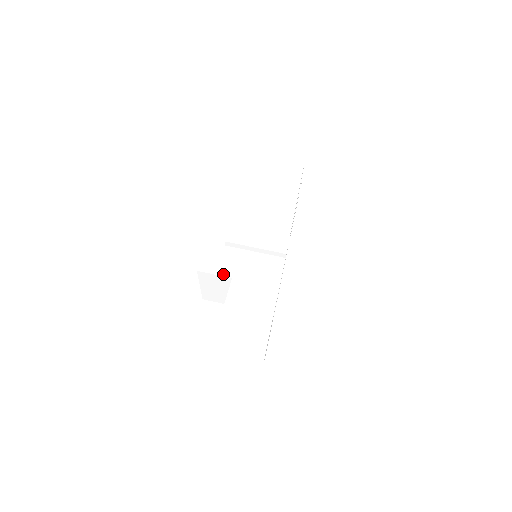
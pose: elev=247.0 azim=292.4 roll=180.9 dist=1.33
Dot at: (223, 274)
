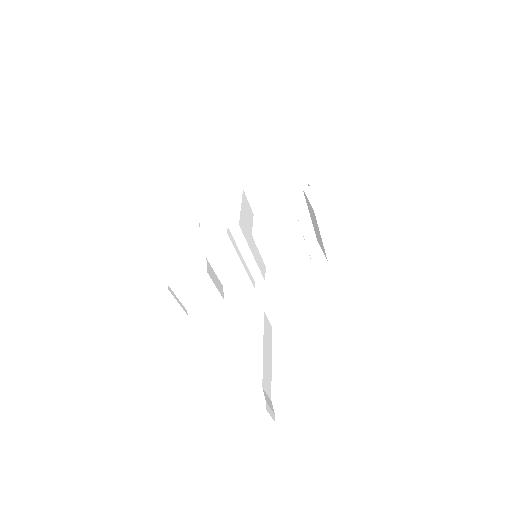
Dot at: (211, 256)
